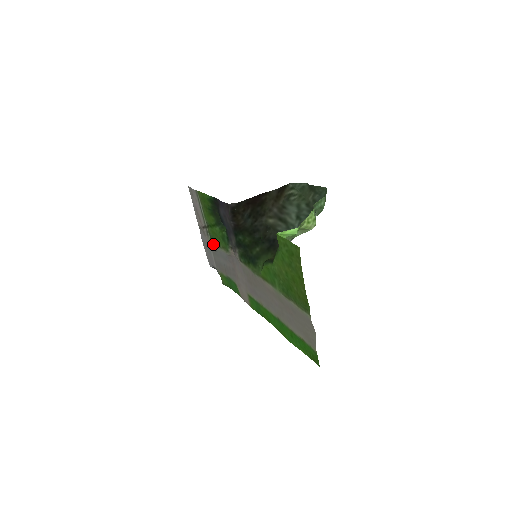
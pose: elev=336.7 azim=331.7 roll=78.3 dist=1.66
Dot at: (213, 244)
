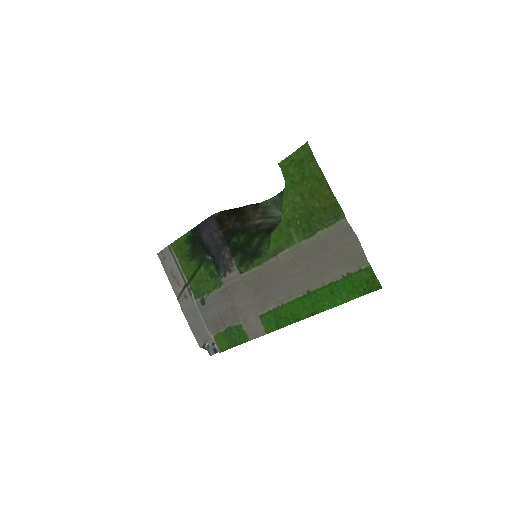
Dot at: (200, 298)
